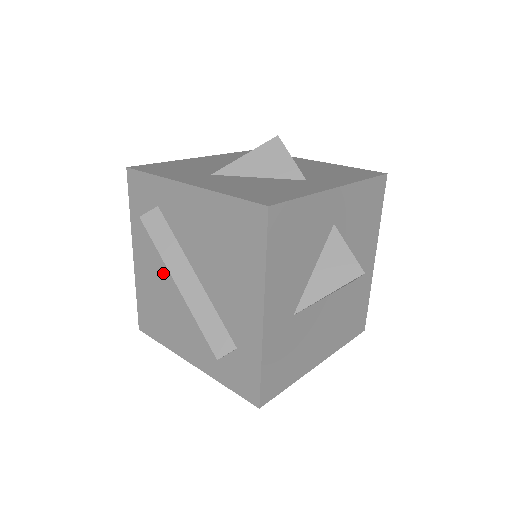
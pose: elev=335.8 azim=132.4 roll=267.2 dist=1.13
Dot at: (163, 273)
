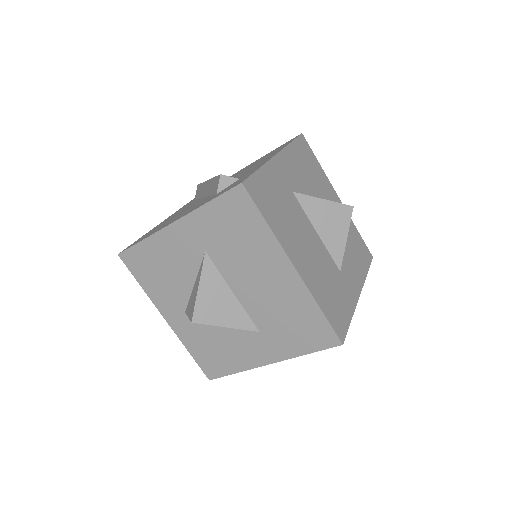
Dot at: occluded
